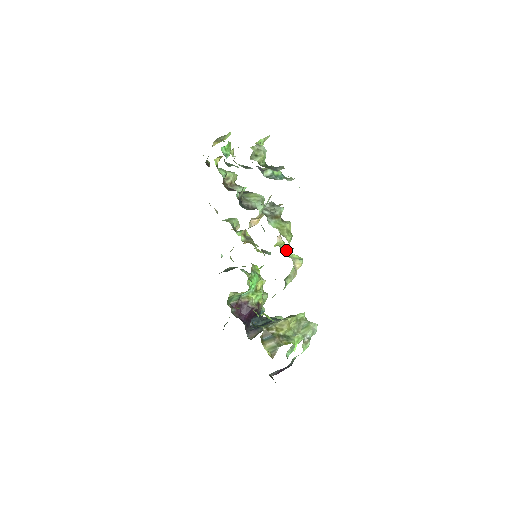
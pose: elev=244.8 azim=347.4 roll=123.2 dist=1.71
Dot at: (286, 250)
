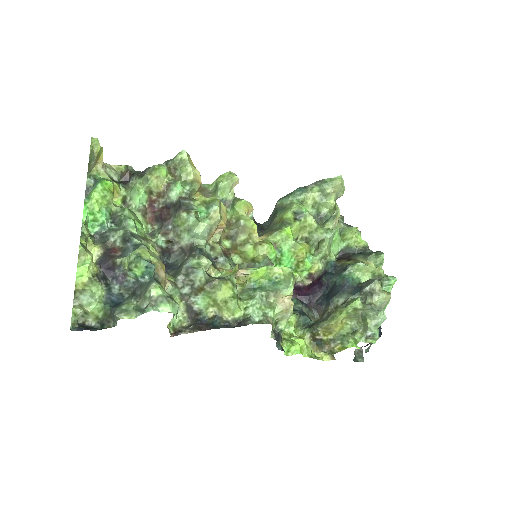
Dot at: (265, 273)
